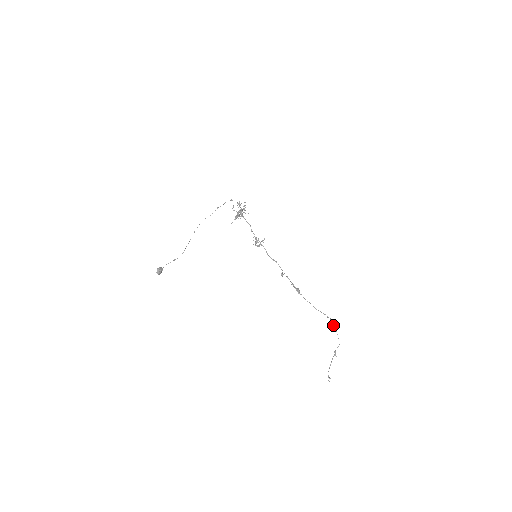
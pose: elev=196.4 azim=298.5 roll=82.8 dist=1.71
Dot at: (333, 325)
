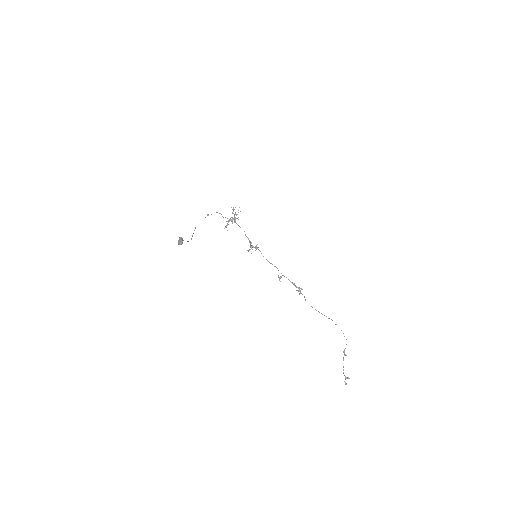
Dot at: (336, 324)
